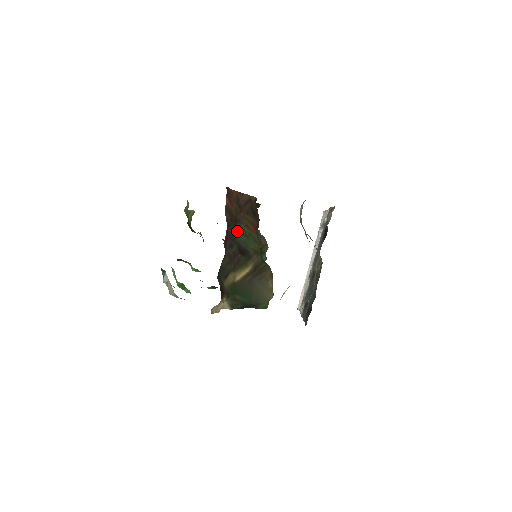
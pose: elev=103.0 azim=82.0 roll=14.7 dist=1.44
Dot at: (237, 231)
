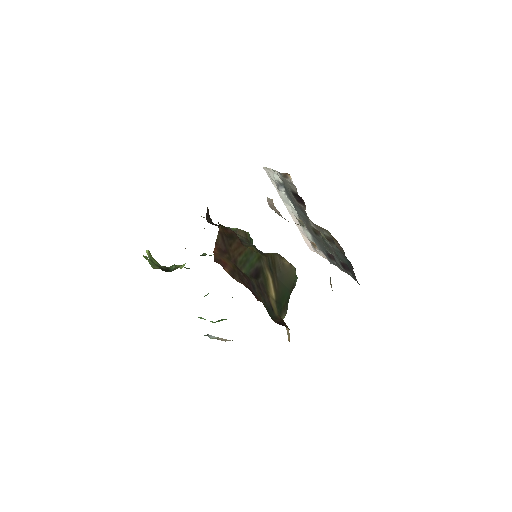
Dot at: (242, 269)
